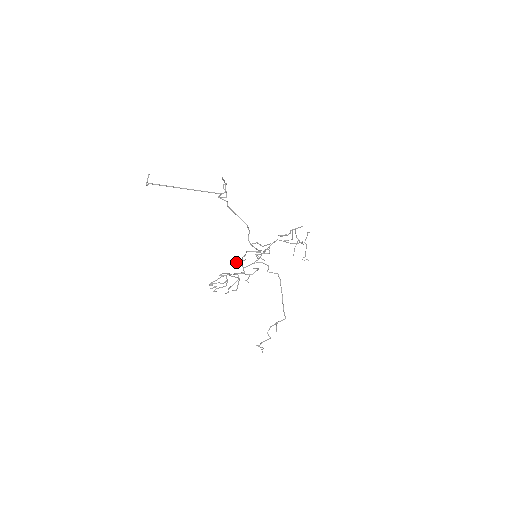
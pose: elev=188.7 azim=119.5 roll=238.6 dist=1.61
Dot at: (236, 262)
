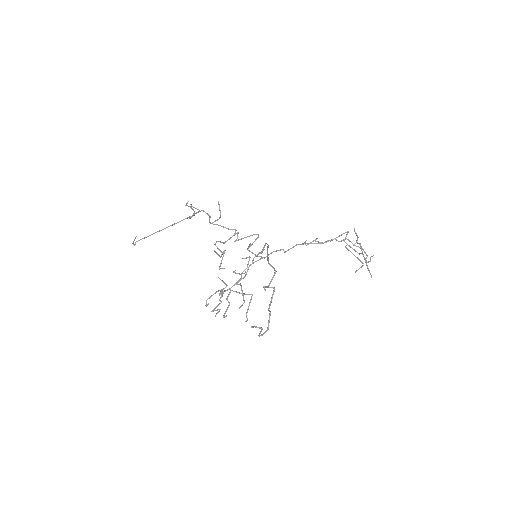
Dot at: (221, 262)
